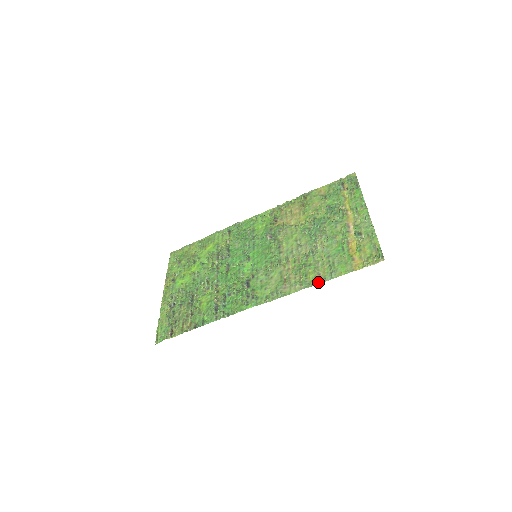
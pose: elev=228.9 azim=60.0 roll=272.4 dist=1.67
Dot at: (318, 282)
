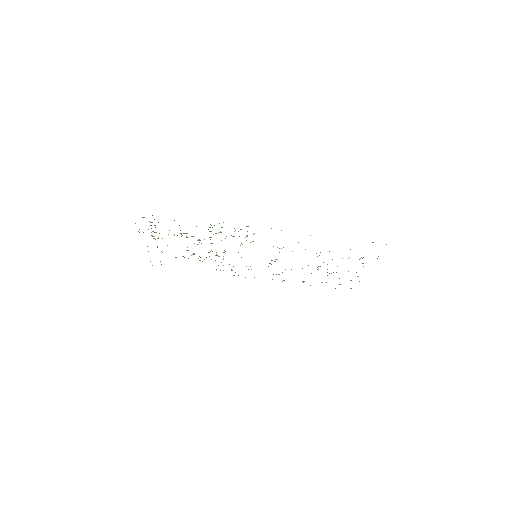
Dot at: occluded
